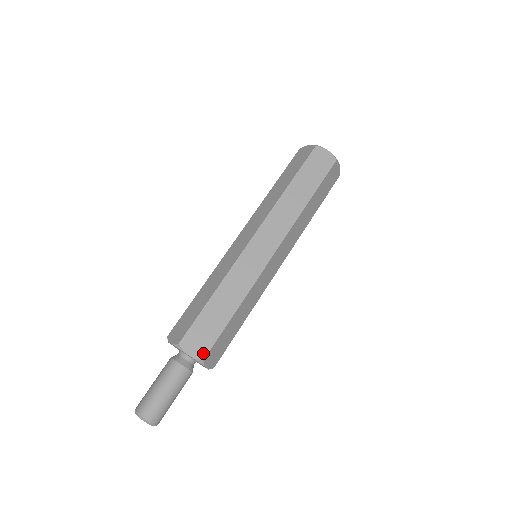
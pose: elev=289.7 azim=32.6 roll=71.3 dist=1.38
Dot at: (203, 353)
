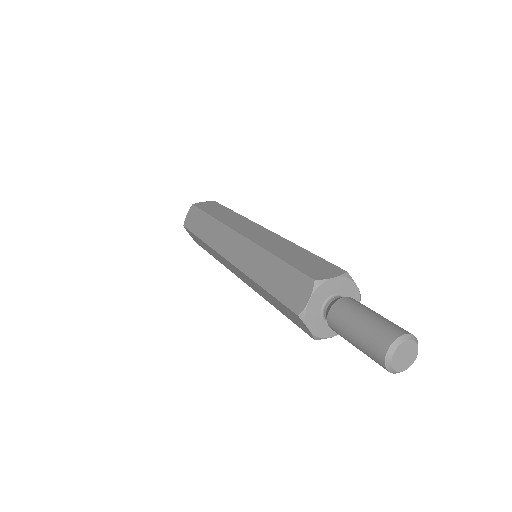
Dot at: (338, 270)
